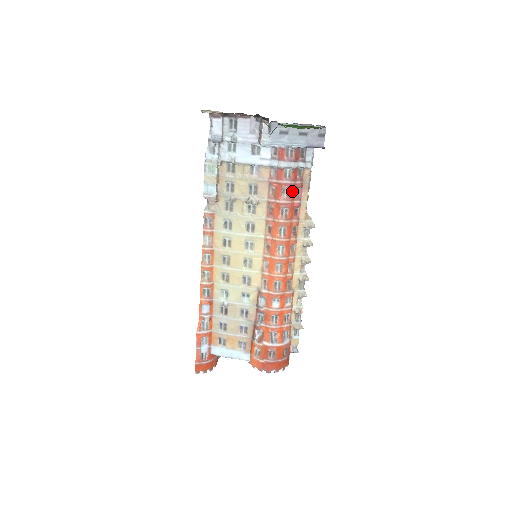
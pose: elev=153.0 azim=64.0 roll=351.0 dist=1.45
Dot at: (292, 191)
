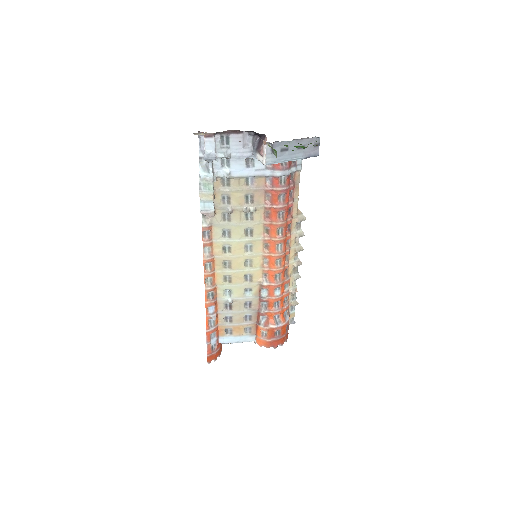
Dot at: (287, 195)
